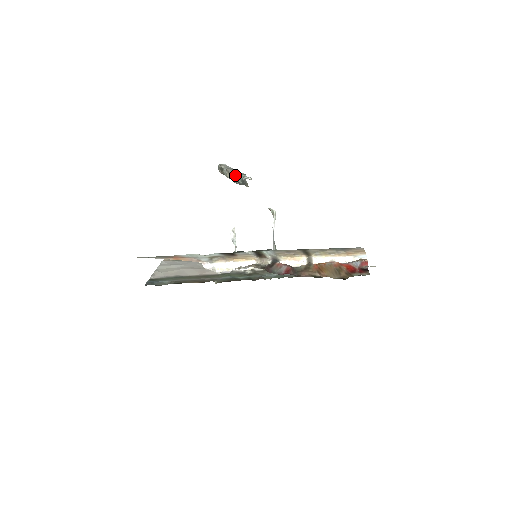
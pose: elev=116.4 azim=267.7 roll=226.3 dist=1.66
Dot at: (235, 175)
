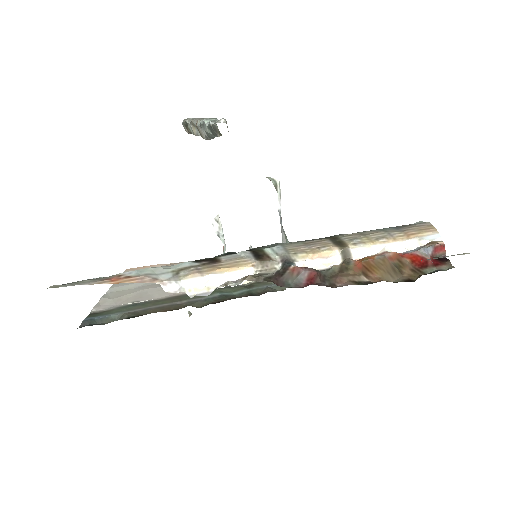
Dot at: (200, 123)
